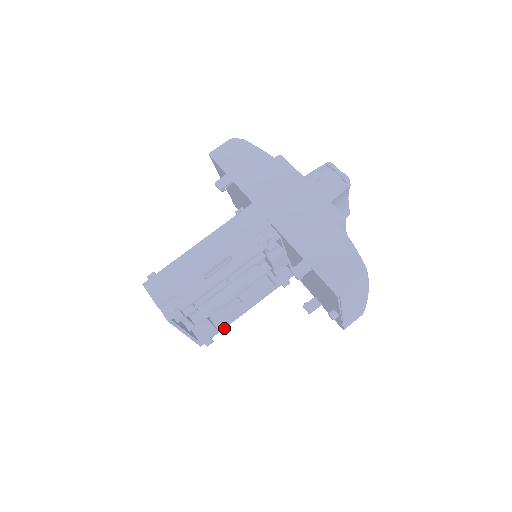
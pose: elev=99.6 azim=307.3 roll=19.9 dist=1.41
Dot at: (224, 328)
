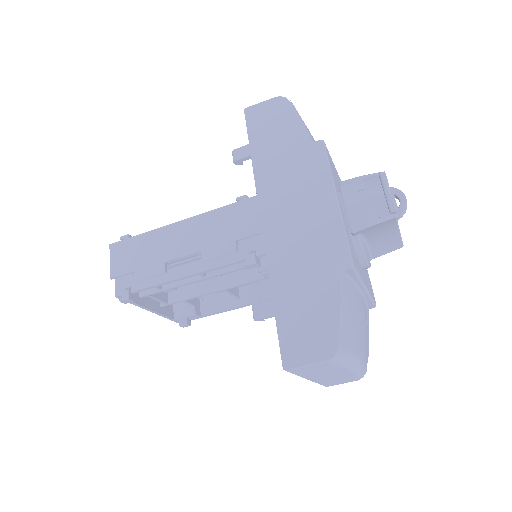
Dot at: (208, 315)
